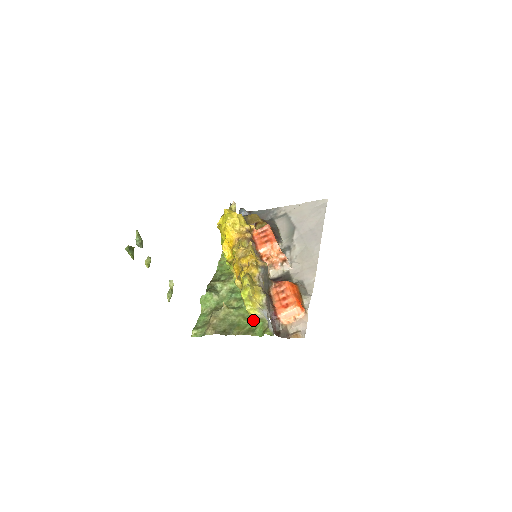
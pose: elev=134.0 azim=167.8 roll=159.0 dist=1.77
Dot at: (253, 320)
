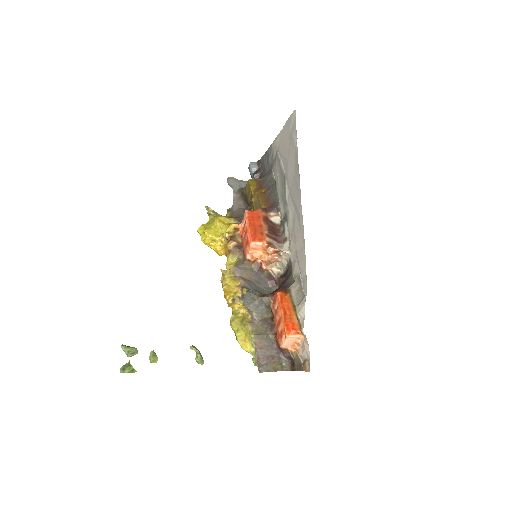
Dot at: occluded
